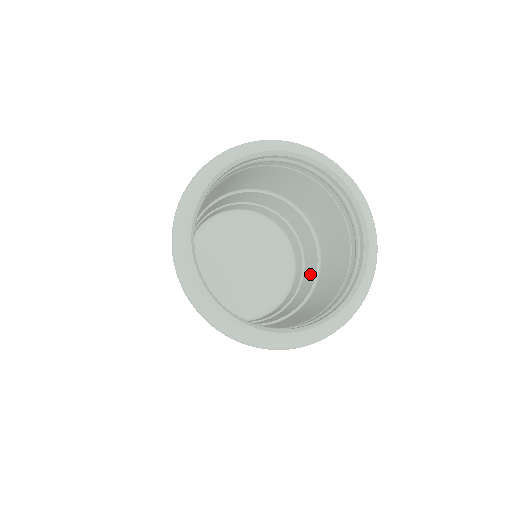
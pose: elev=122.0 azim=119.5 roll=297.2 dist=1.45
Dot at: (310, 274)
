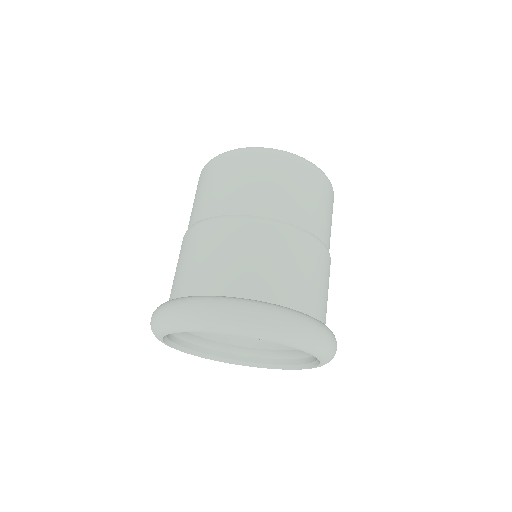
Dot at: occluded
